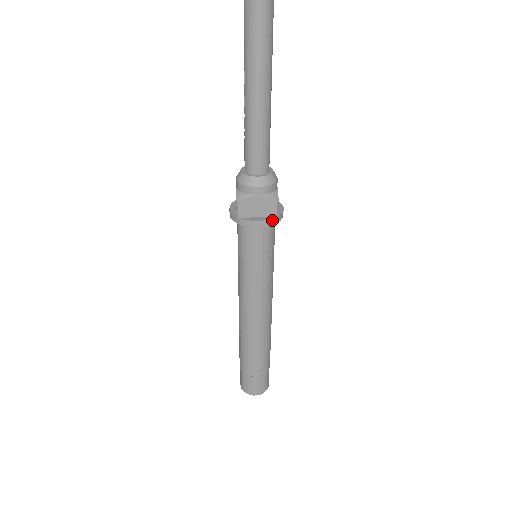
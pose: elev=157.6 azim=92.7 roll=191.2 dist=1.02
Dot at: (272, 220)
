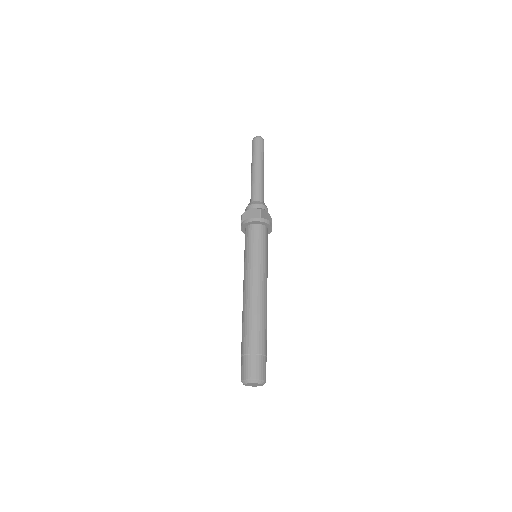
Dot at: (257, 219)
